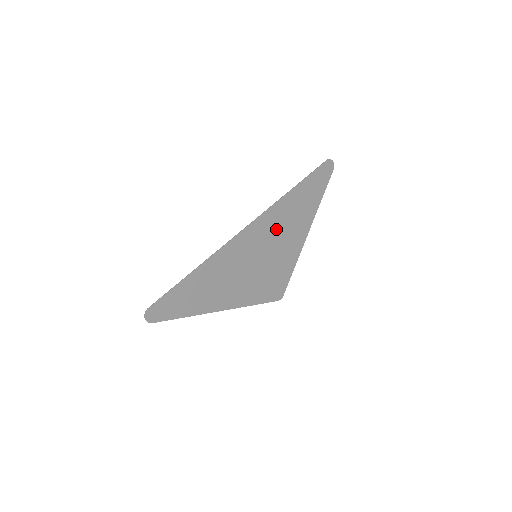
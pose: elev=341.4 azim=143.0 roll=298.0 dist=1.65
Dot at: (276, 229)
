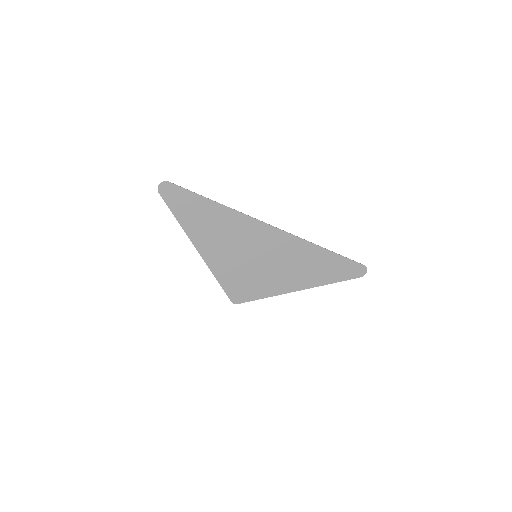
Dot at: (287, 256)
